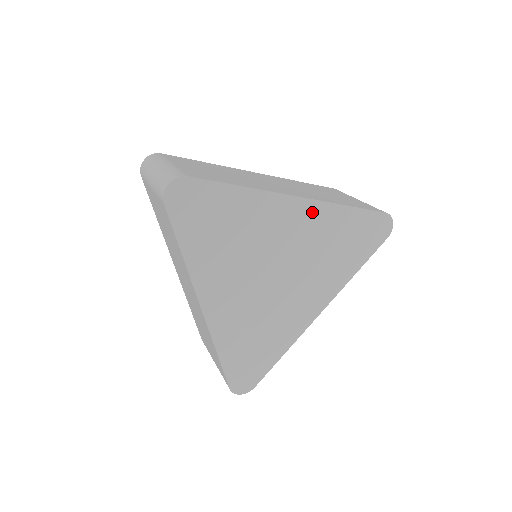
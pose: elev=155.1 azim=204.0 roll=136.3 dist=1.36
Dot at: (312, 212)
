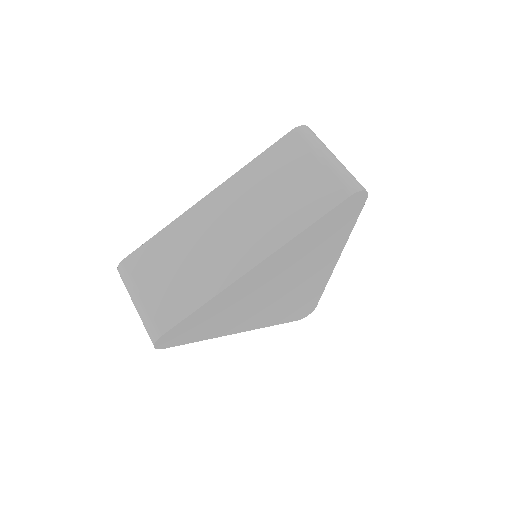
Dot at: (274, 259)
